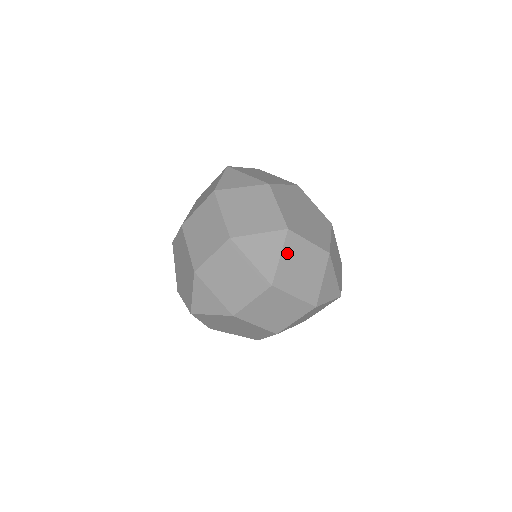
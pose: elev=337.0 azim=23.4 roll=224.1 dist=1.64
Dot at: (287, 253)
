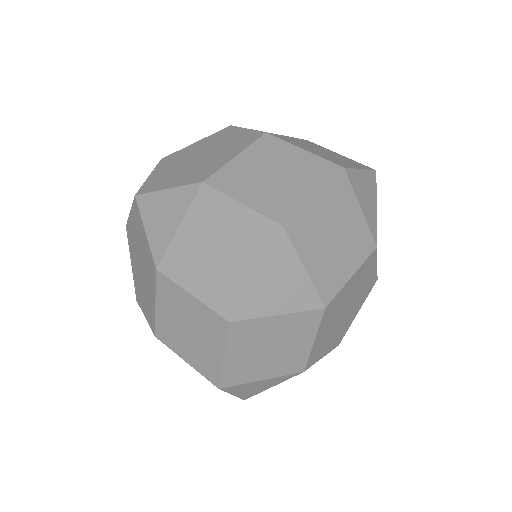
Dot at: occluded
